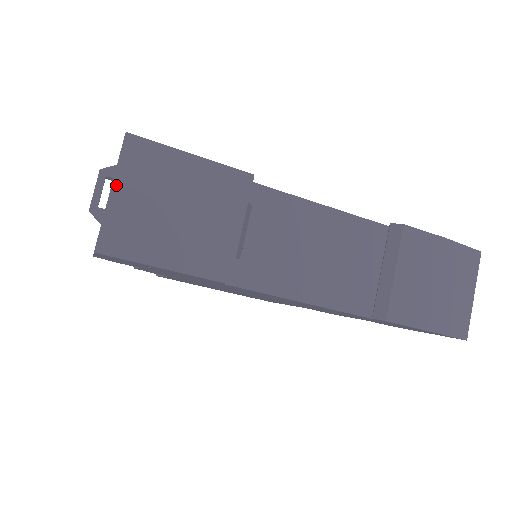
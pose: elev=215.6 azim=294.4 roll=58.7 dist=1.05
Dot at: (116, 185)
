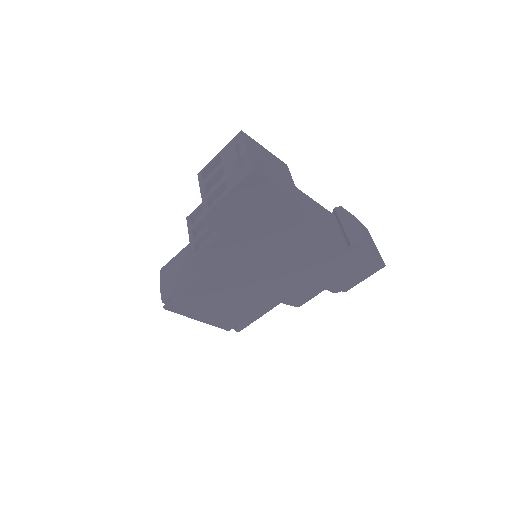
Dot at: (248, 148)
